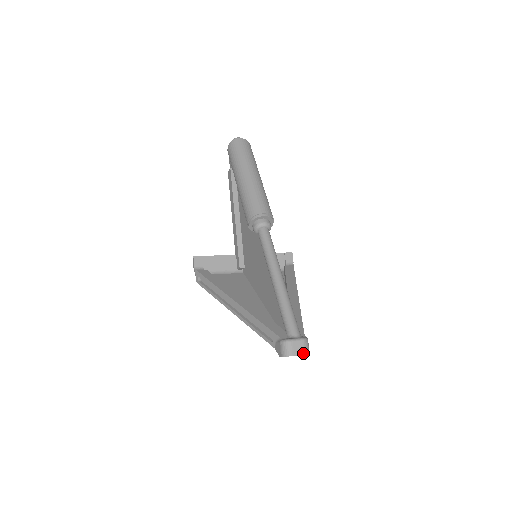
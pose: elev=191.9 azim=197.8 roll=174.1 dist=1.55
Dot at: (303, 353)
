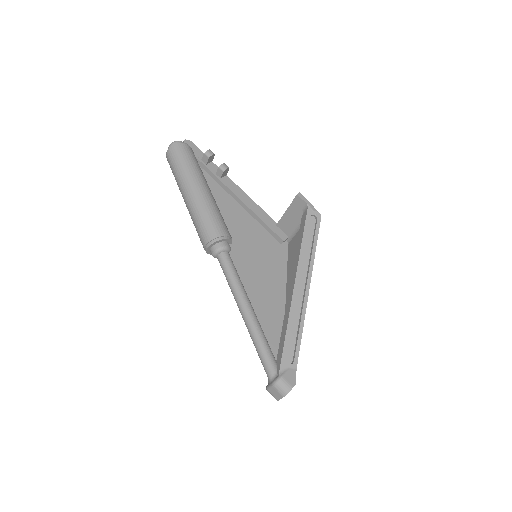
Dot at: (281, 396)
